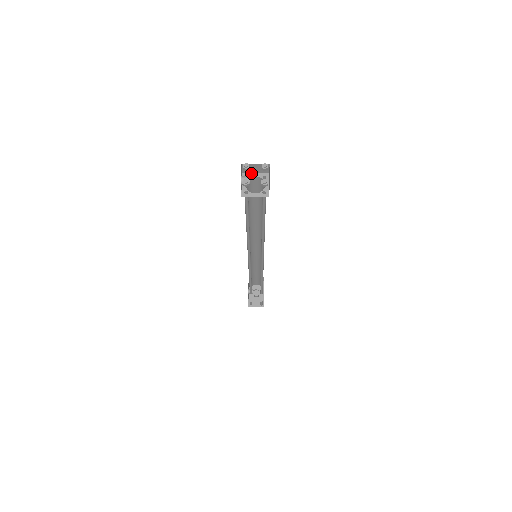
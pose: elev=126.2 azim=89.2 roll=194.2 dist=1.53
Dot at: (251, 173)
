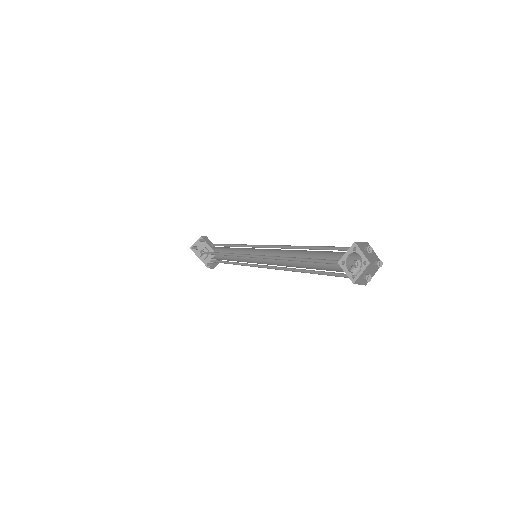
Dot at: (343, 256)
